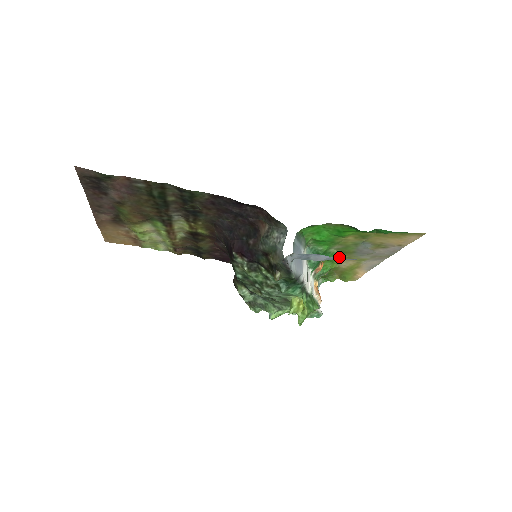
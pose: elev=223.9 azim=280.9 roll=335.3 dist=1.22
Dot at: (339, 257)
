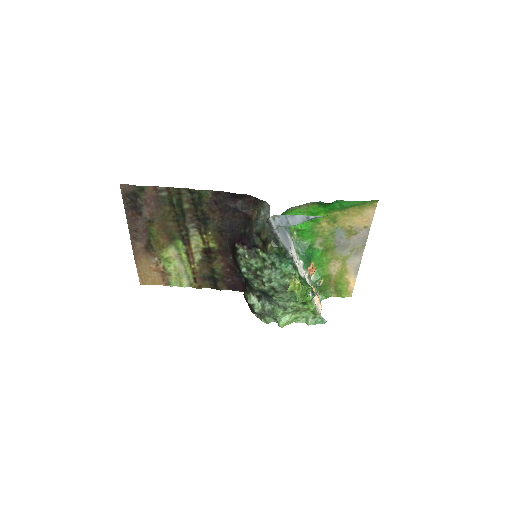
Dot at: (325, 257)
